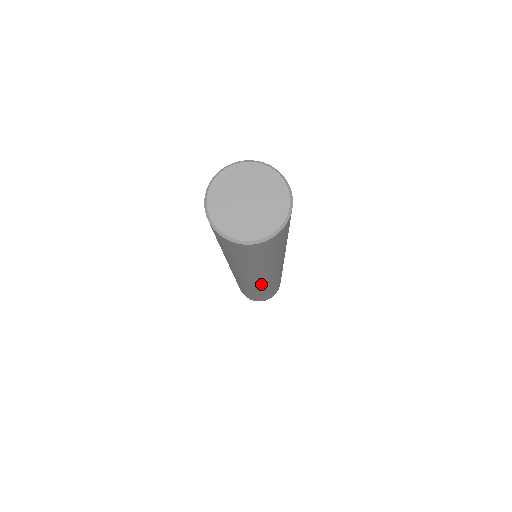
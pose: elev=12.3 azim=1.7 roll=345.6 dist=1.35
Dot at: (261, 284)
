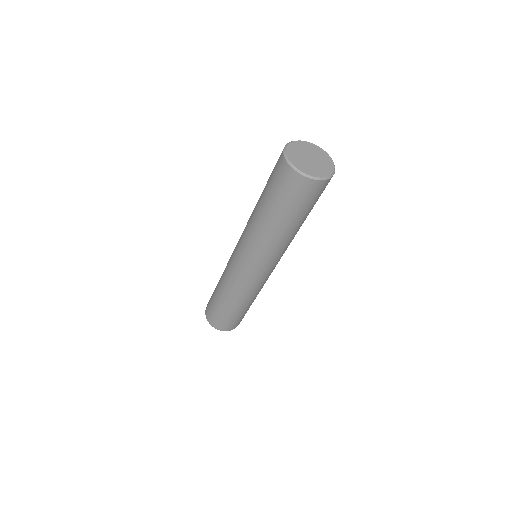
Dot at: (255, 276)
